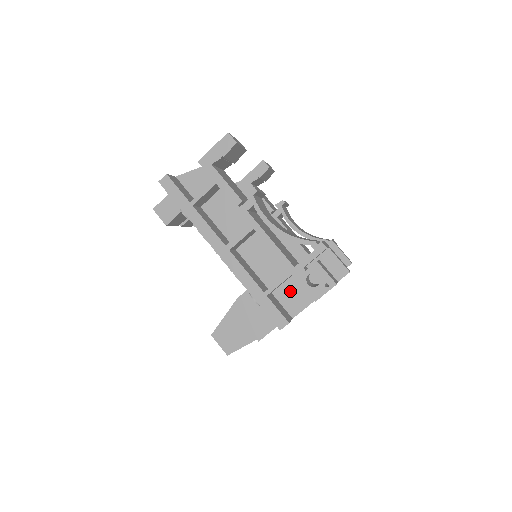
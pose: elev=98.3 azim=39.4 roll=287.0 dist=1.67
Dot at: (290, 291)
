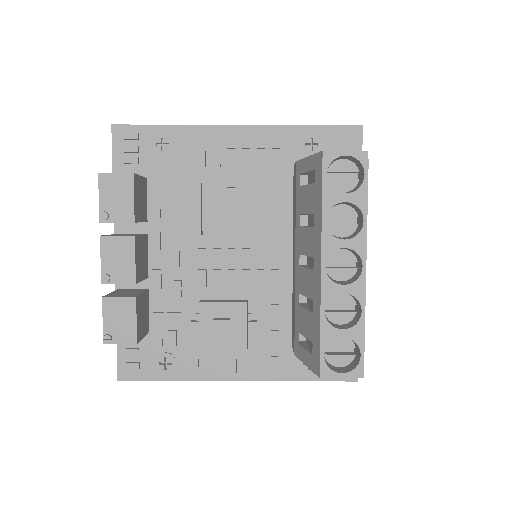
Dot at: occluded
